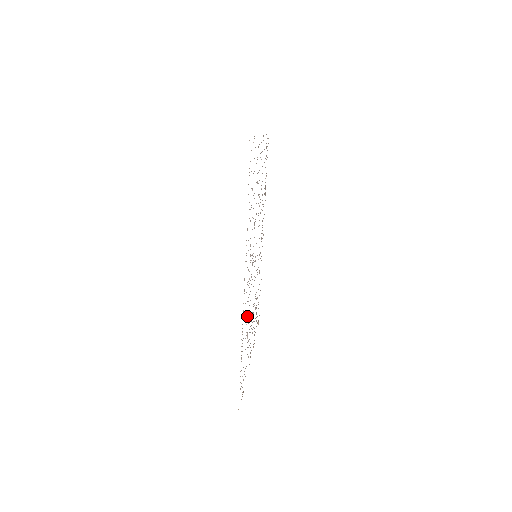
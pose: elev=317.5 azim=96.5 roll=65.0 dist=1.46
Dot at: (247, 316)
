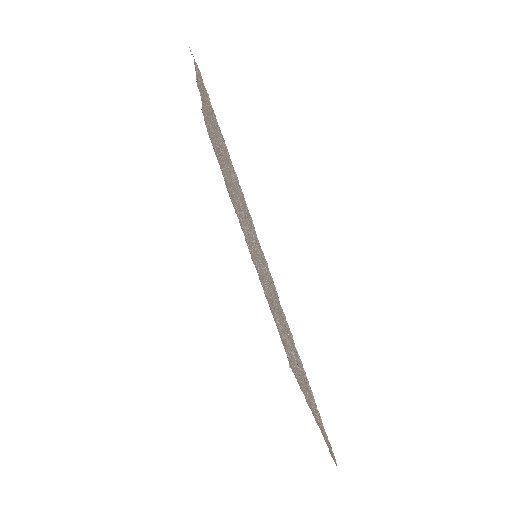
Dot at: occluded
